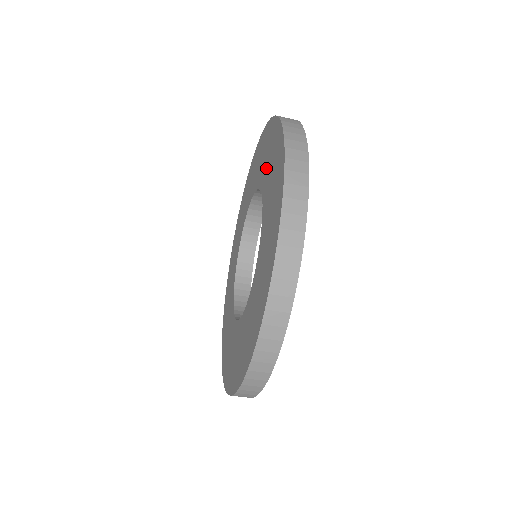
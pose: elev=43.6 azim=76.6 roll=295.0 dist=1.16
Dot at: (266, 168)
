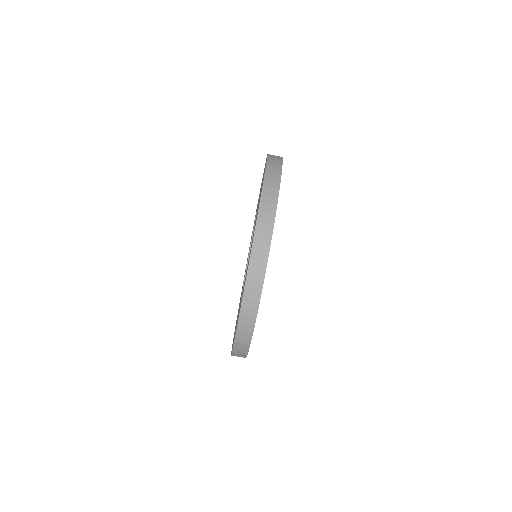
Dot at: occluded
